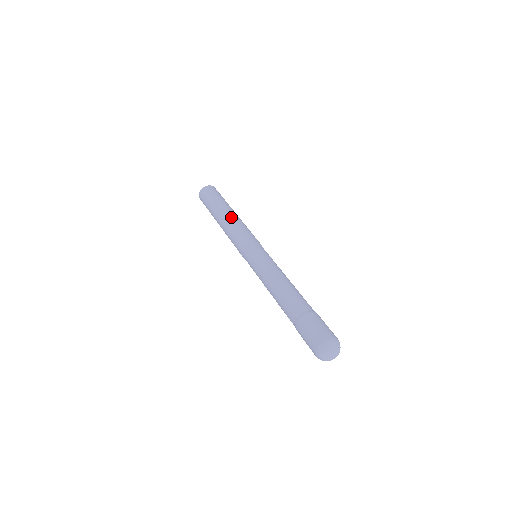
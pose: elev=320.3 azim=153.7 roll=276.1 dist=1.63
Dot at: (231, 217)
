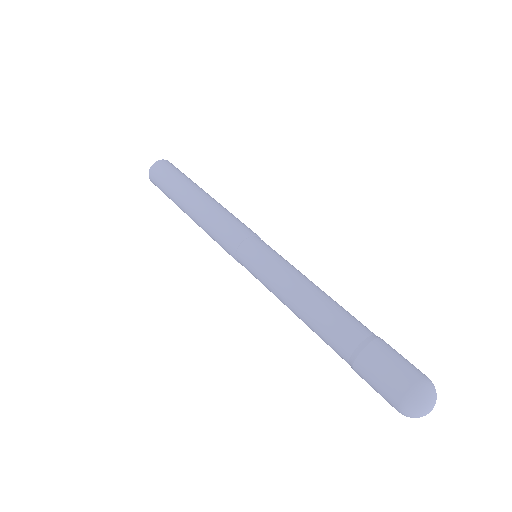
Dot at: (203, 203)
